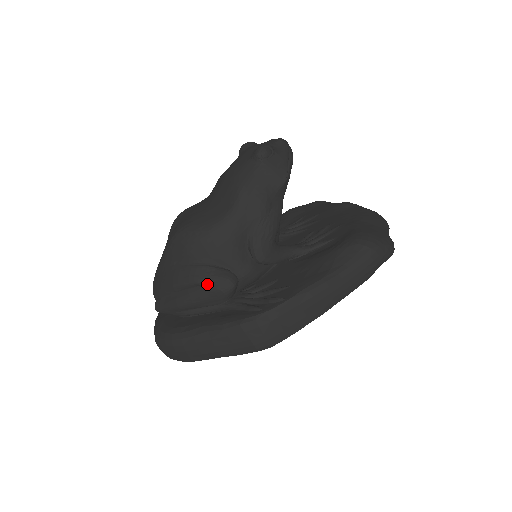
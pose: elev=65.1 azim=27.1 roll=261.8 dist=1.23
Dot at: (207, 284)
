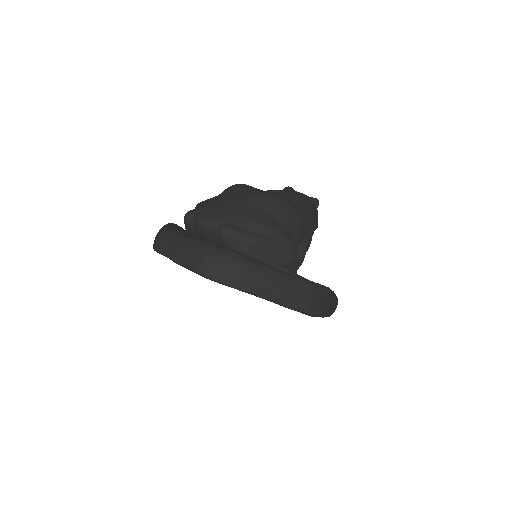
Dot at: (290, 244)
